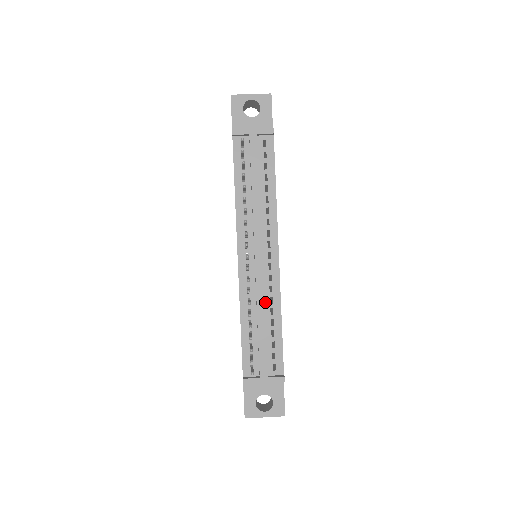
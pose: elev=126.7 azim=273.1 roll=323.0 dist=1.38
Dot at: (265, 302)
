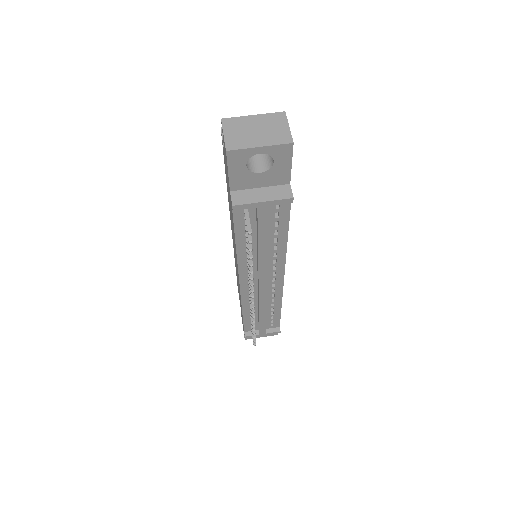
Dot at: (267, 302)
